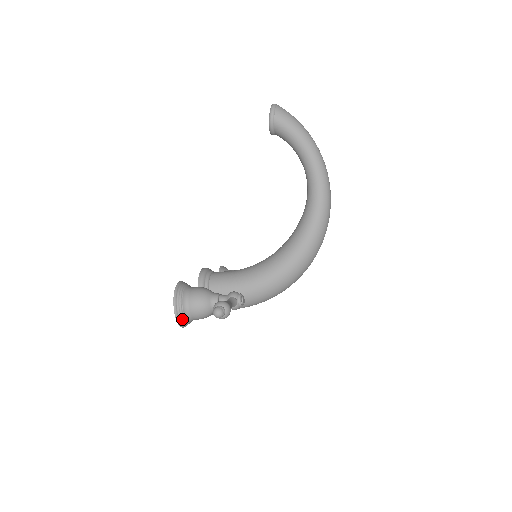
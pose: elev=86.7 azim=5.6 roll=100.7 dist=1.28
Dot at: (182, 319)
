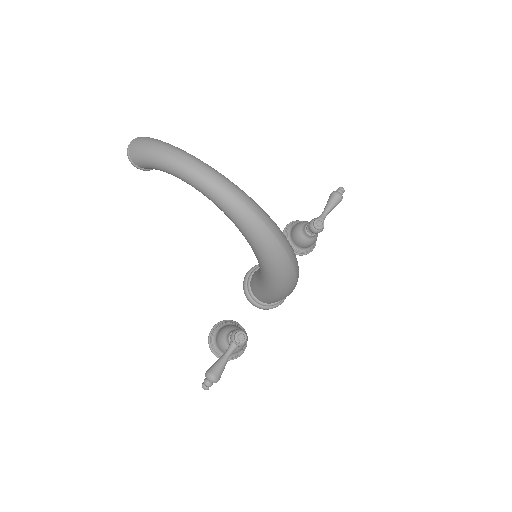
Dot at: (229, 358)
